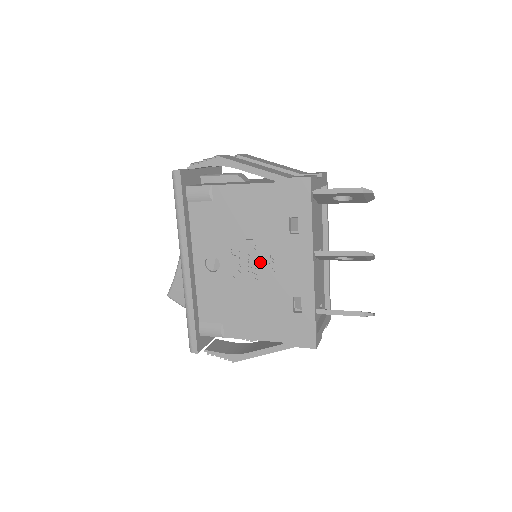
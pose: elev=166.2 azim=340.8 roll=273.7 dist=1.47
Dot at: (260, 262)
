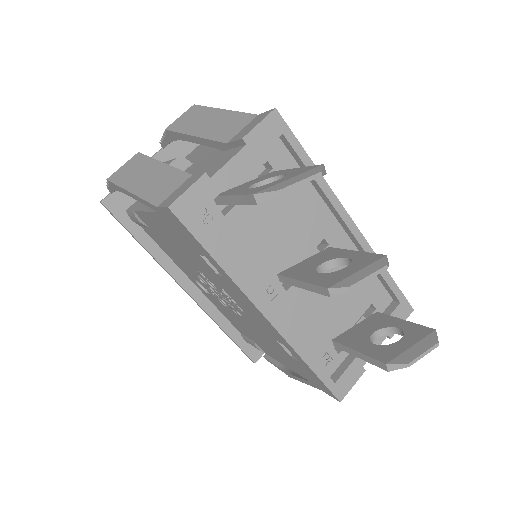
Dot at: (225, 296)
